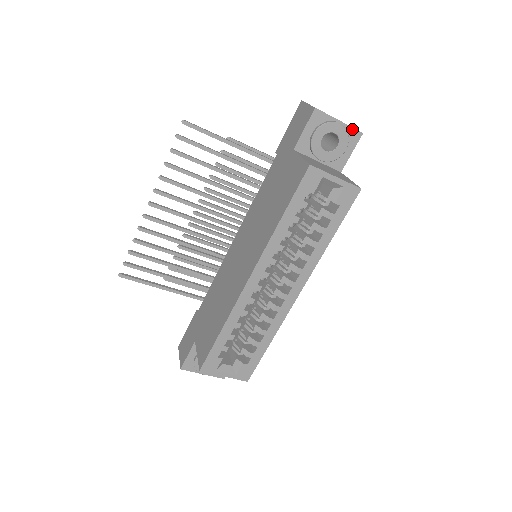
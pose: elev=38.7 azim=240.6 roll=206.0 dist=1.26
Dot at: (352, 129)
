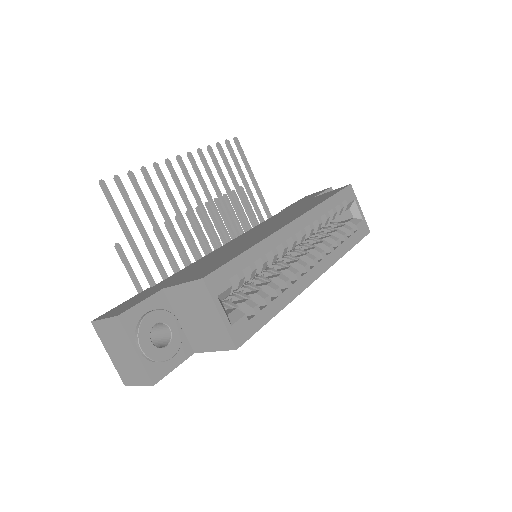
Dot at: occluded
